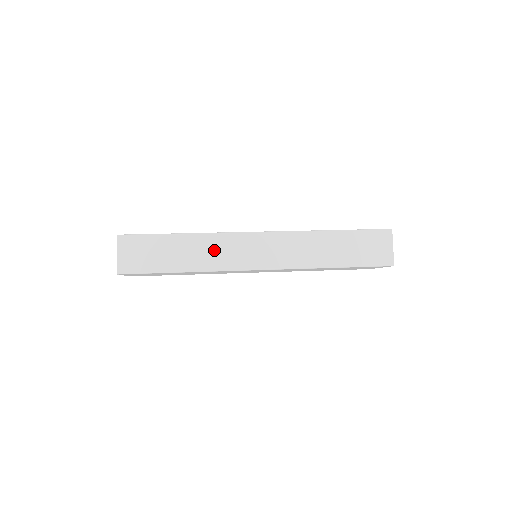
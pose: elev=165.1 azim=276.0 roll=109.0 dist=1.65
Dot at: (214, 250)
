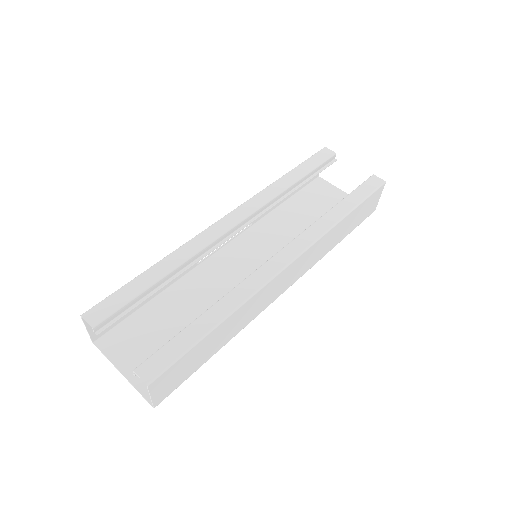
Dot at: (250, 310)
